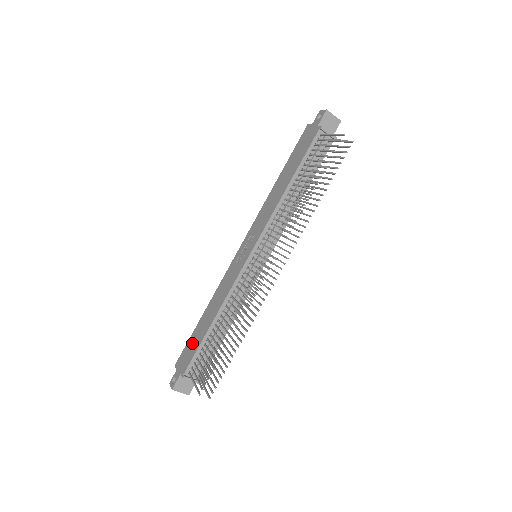
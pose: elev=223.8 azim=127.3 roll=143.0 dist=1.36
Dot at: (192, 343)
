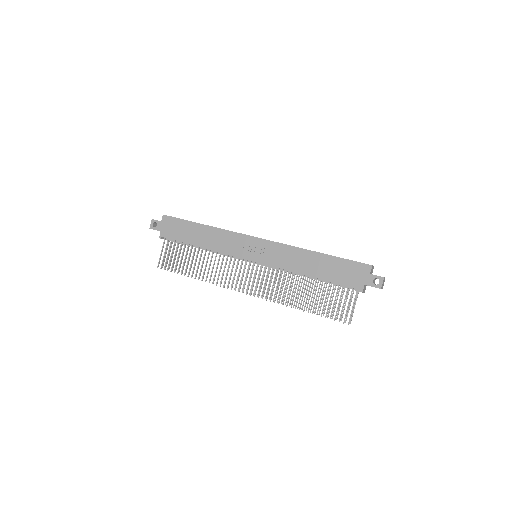
Dot at: (181, 229)
